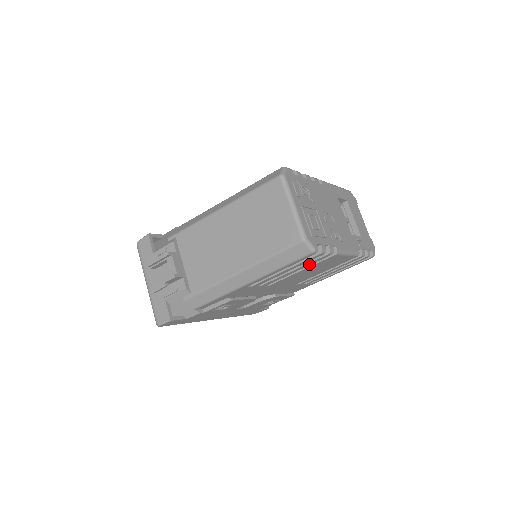
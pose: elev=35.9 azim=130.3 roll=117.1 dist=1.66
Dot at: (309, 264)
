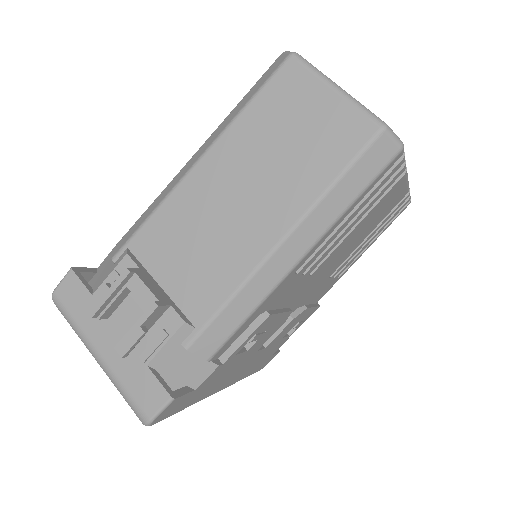
Dot at: (374, 201)
